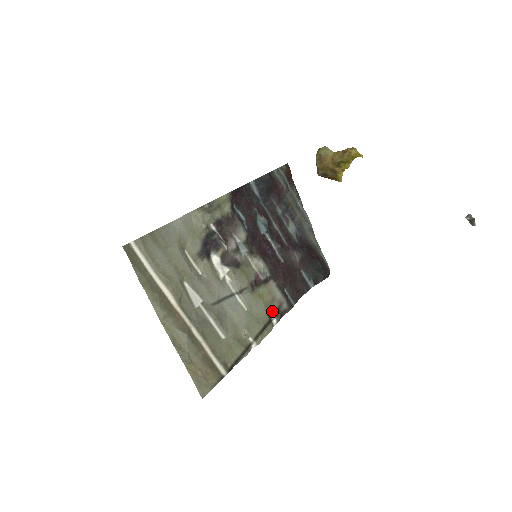
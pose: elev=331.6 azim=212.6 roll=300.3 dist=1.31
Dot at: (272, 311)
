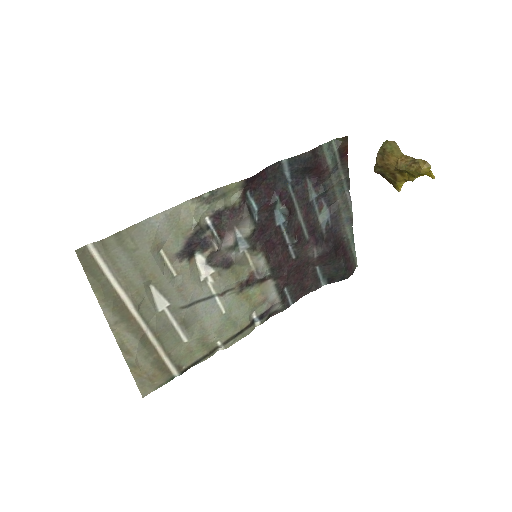
Dot at: (258, 313)
